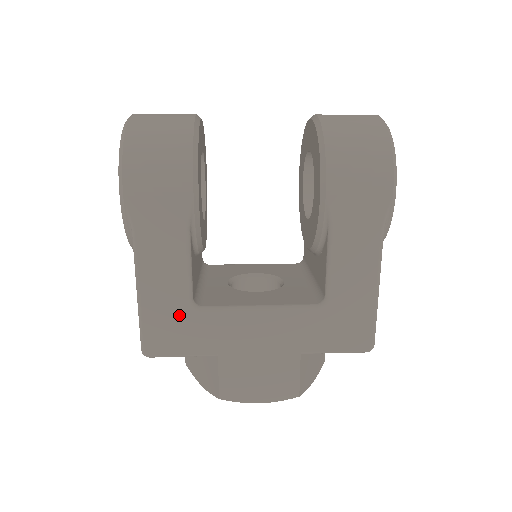
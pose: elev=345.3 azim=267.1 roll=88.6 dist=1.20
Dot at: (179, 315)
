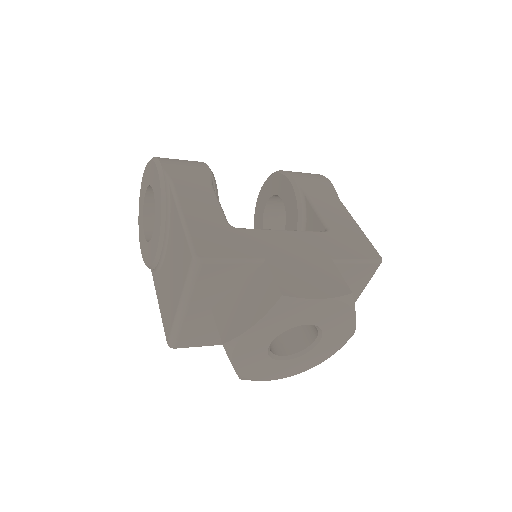
Dot at: (221, 230)
